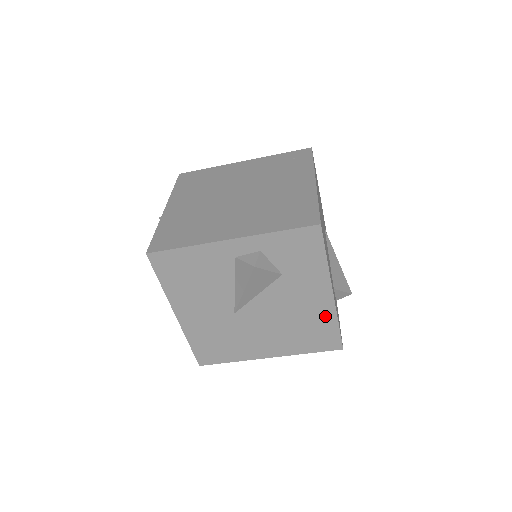
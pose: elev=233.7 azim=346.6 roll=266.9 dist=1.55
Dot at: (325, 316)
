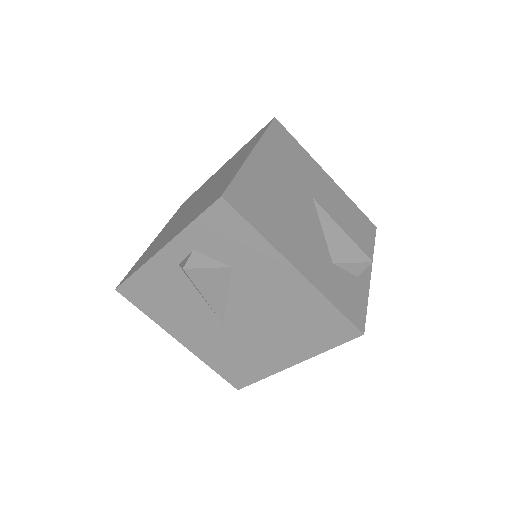
Dot at: (311, 299)
